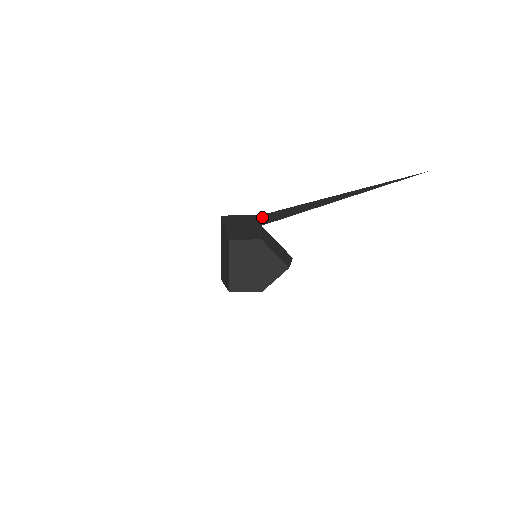
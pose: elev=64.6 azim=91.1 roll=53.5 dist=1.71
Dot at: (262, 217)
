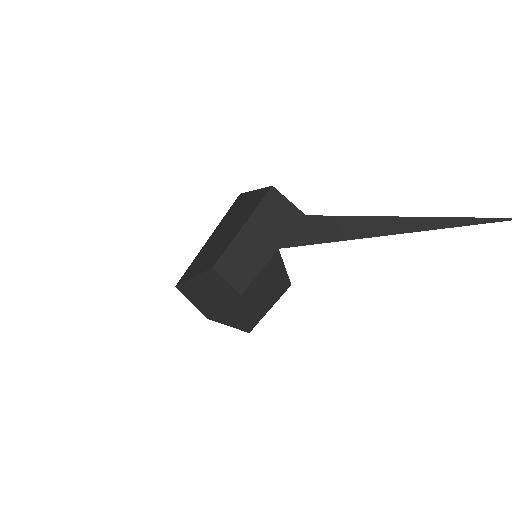
Dot at: (300, 223)
